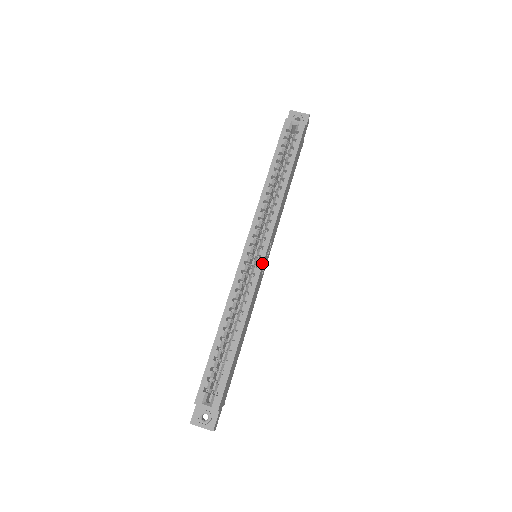
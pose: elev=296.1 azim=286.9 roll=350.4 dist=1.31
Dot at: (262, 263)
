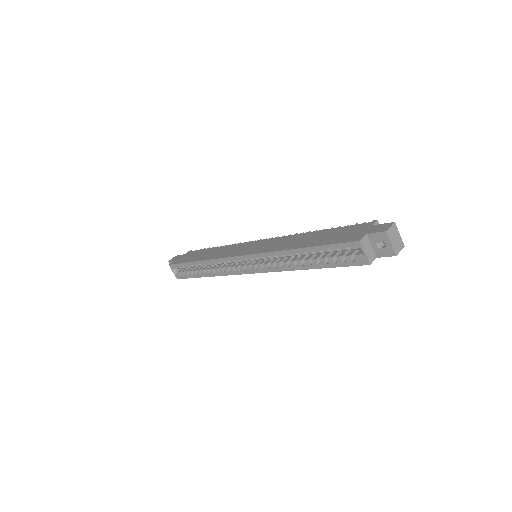
Dot at: (243, 273)
